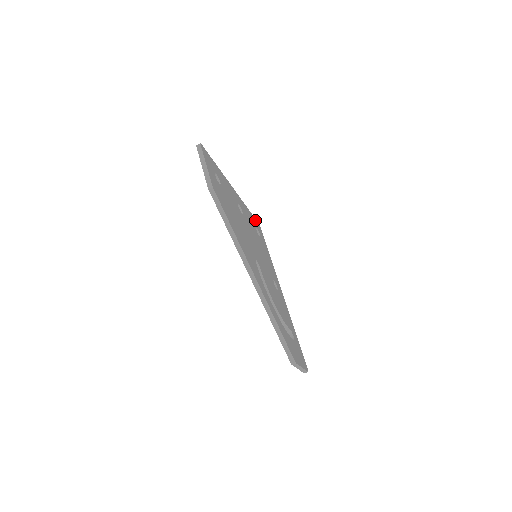
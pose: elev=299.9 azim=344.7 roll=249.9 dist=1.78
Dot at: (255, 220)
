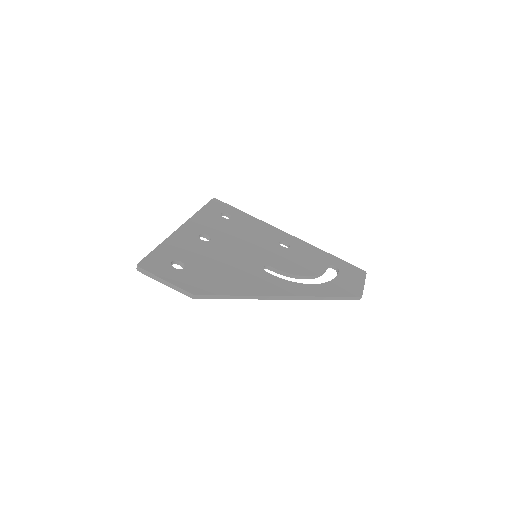
Dot at: (210, 205)
